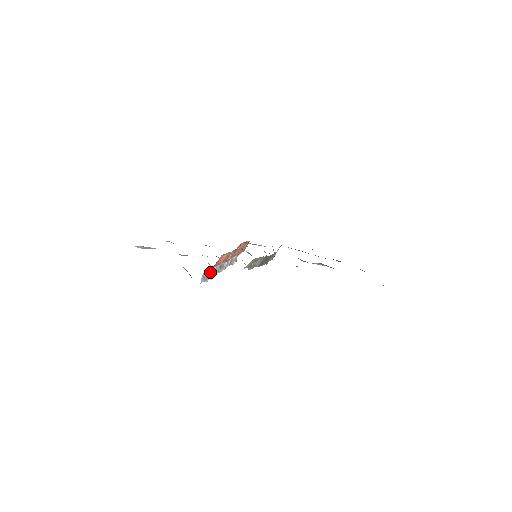
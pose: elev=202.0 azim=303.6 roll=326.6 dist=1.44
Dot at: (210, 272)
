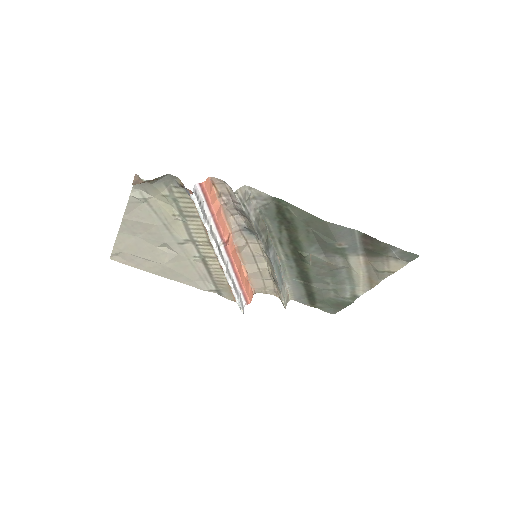
Dot at: (205, 214)
